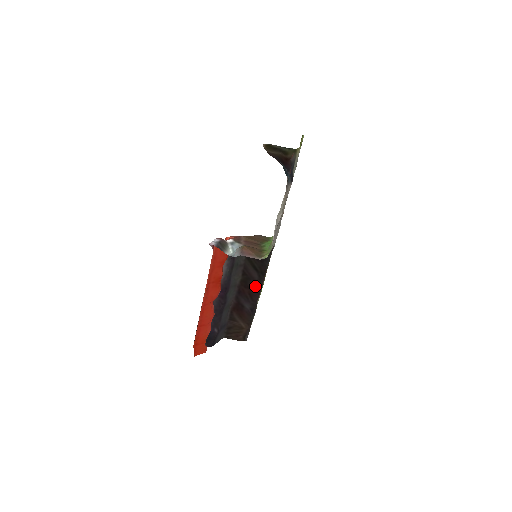
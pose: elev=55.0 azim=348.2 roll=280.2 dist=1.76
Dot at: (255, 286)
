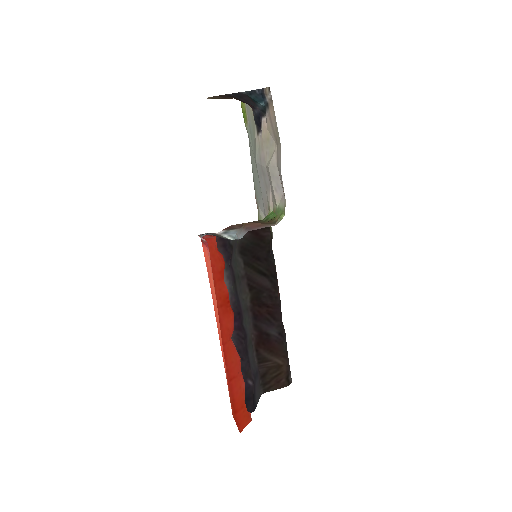
Dot at: (272, 298)
